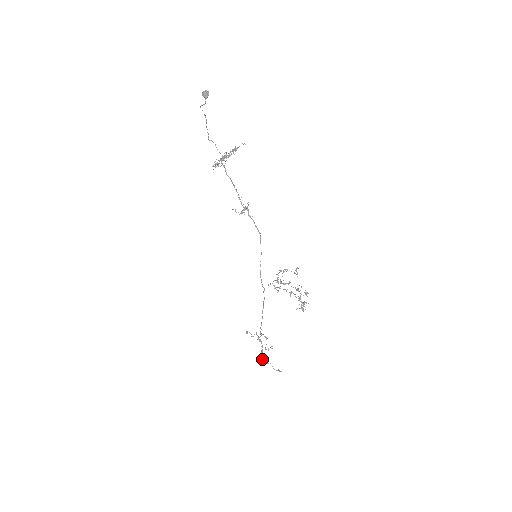
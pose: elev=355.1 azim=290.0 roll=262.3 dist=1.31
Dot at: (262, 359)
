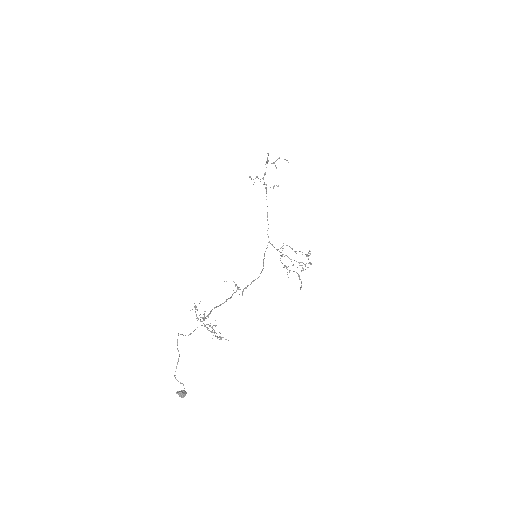
Dot at: occluded
